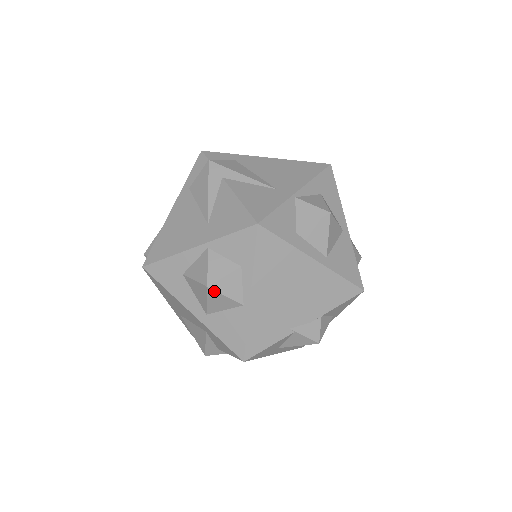
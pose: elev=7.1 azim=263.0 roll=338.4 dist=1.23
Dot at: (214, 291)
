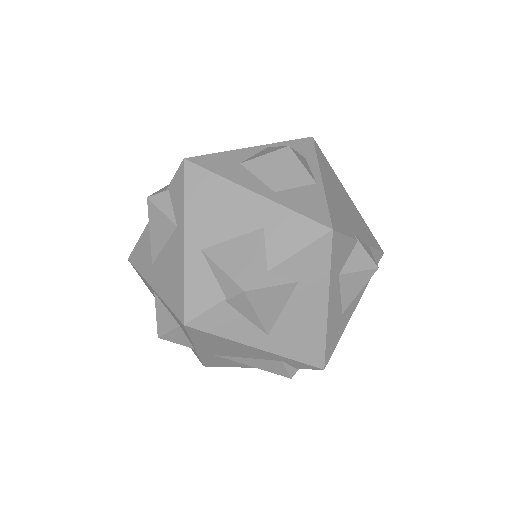
Dot at: (293, 154)
